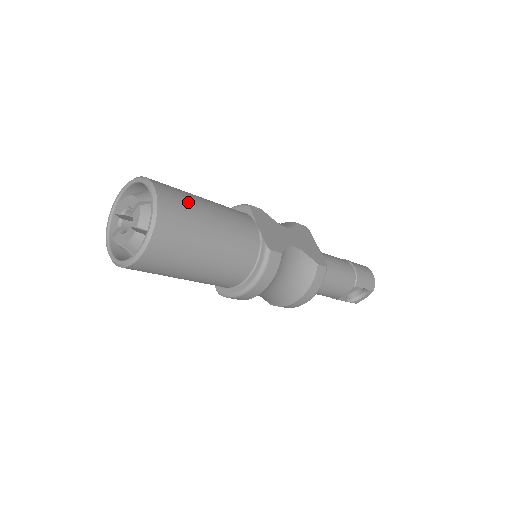
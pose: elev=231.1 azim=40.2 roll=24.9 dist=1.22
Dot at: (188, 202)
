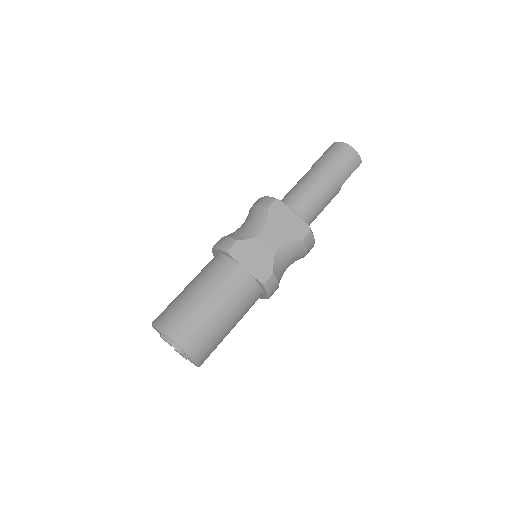
Dot at: (197, 322)
